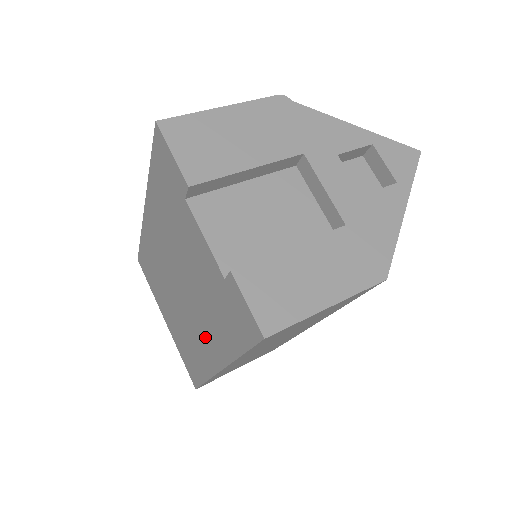
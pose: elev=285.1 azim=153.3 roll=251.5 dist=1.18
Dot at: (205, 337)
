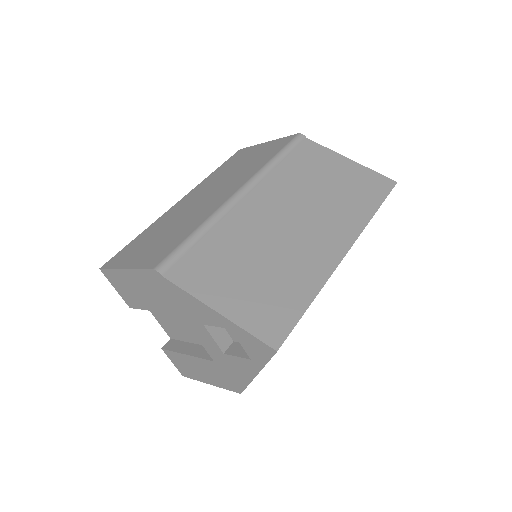
Dot at: occluded
